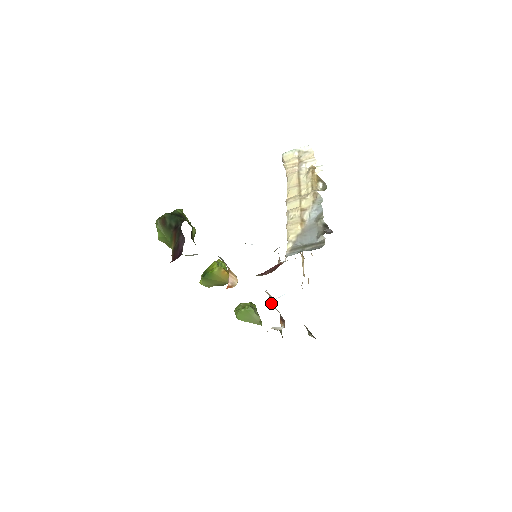
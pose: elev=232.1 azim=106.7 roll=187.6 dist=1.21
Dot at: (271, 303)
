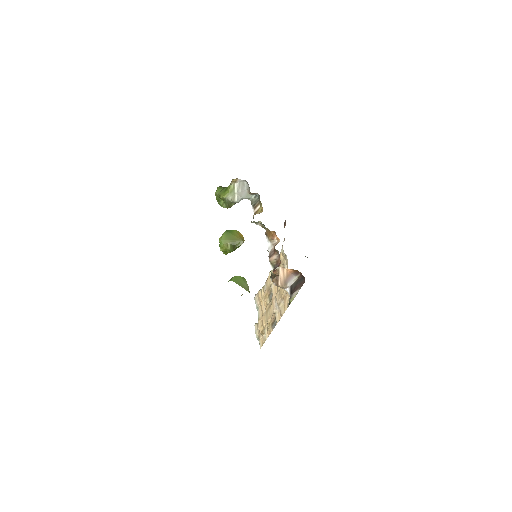
Dot at: (270, 257)
